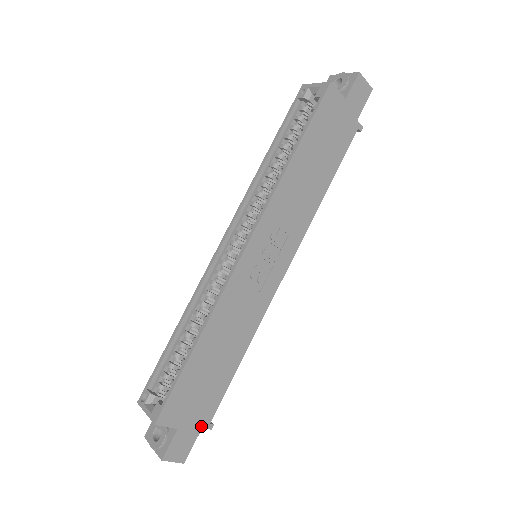
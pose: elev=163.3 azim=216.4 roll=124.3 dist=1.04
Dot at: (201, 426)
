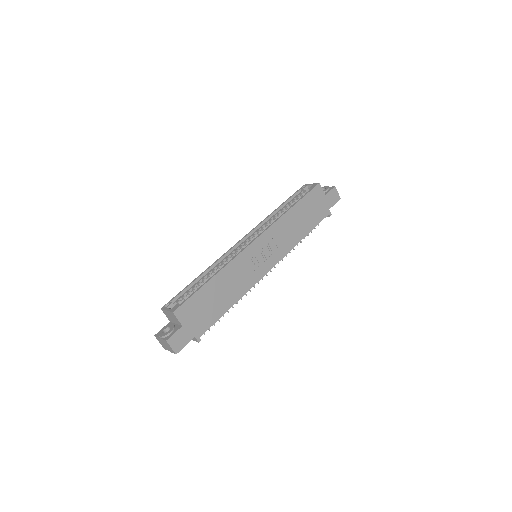
Dot at: (195, 335)
